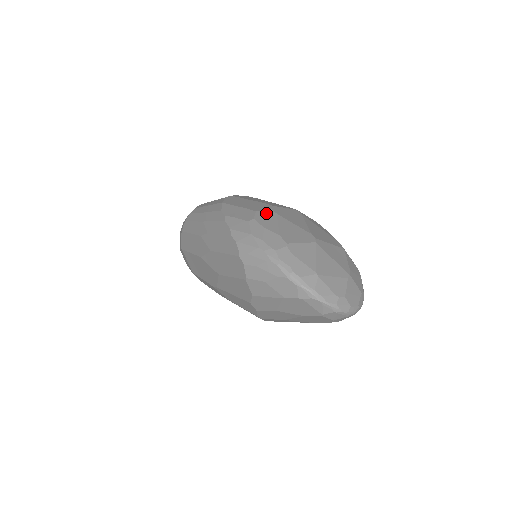
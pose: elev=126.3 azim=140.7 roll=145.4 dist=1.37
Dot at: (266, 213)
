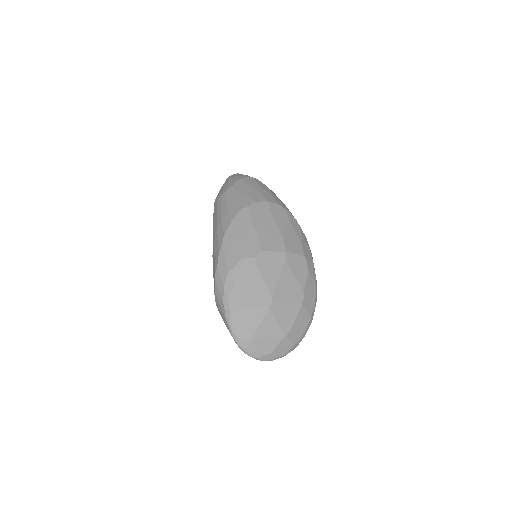
Dot at: (248, 263)
